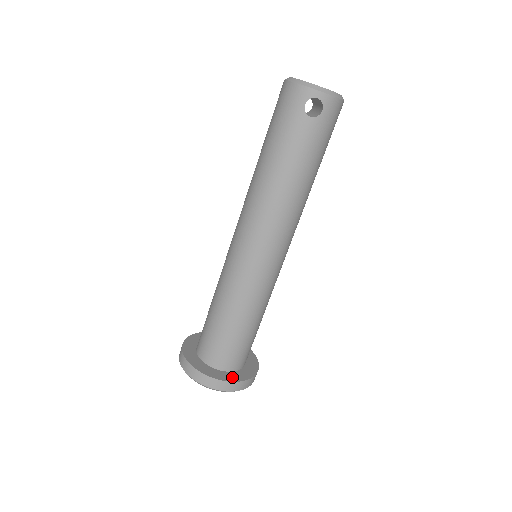
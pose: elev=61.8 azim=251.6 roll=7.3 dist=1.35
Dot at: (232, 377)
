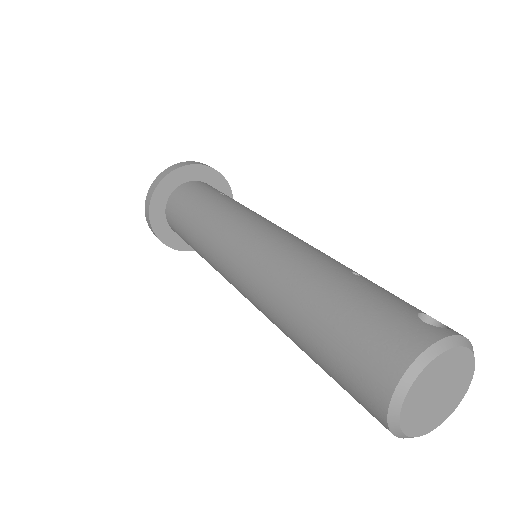
Dot at: occluded
